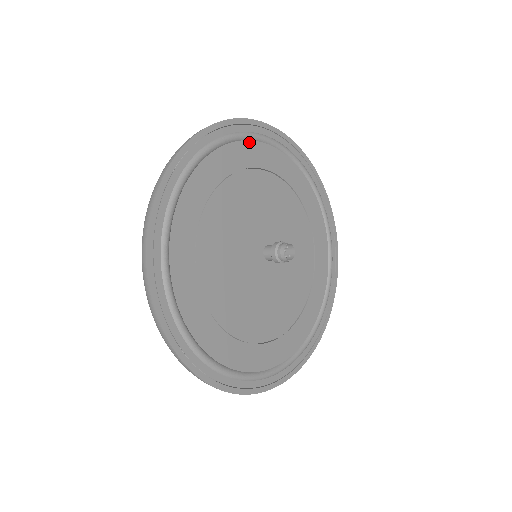
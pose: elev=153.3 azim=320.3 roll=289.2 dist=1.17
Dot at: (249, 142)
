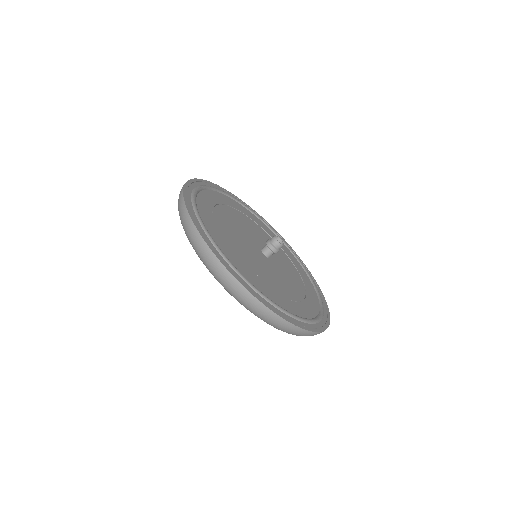
Dot at: (247, 210)
